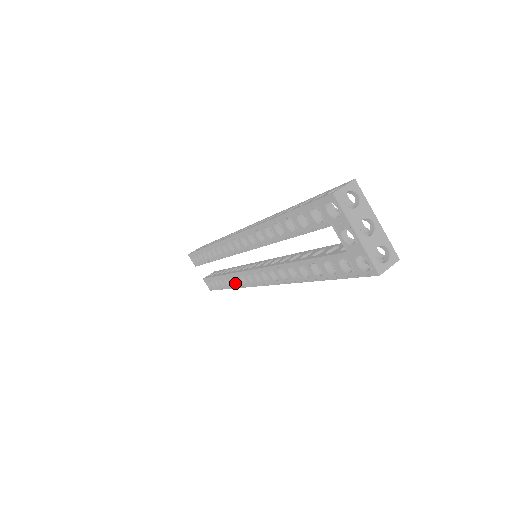
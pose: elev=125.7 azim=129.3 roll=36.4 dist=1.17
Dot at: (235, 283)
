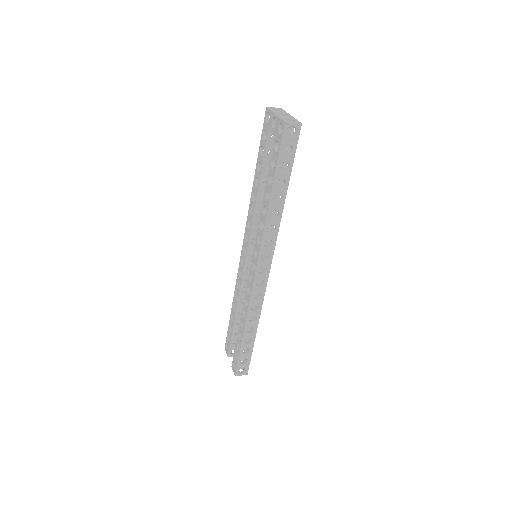
Dot at: (245, 312)
